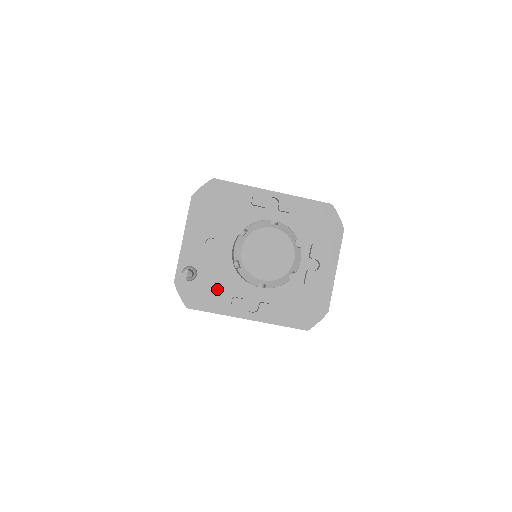
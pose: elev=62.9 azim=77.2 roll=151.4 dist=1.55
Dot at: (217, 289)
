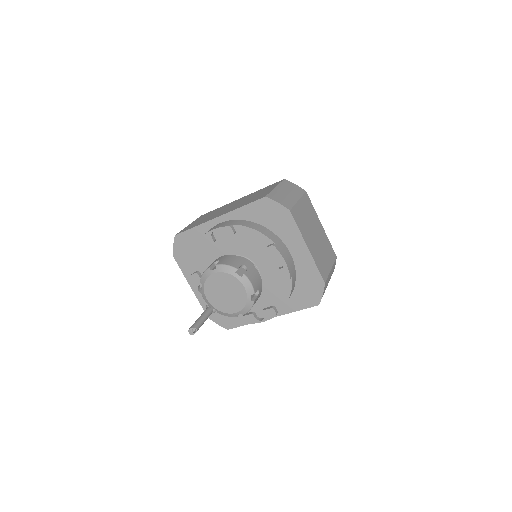
Dot at: occluded
